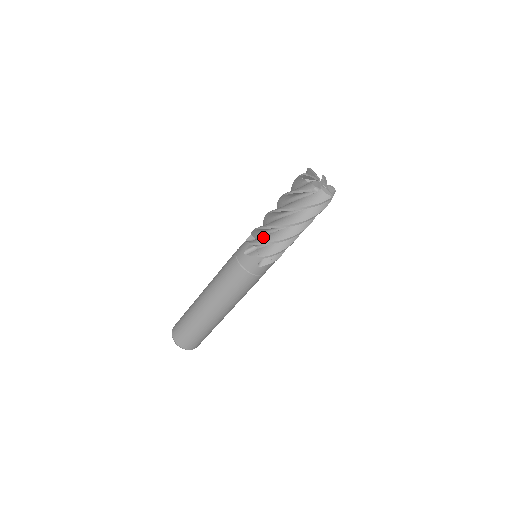
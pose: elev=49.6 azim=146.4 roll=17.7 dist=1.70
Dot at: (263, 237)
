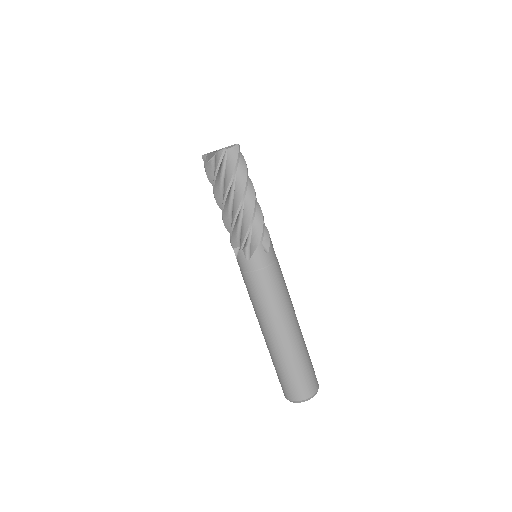
Dot at: (242, 232)
